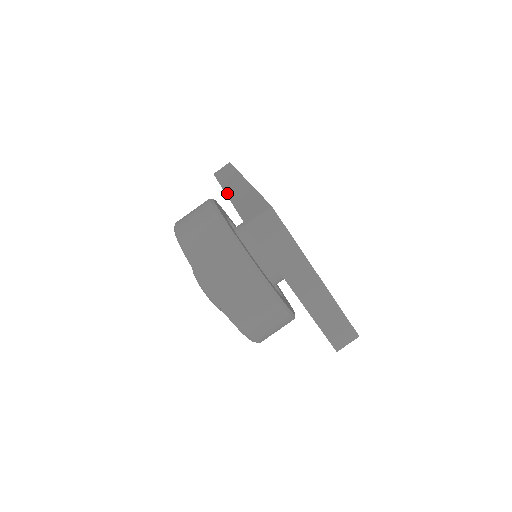
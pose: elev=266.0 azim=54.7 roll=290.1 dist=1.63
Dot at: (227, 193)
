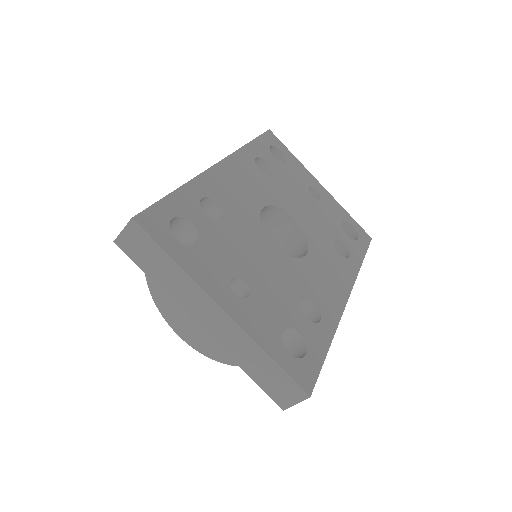
Dot at: occluded
